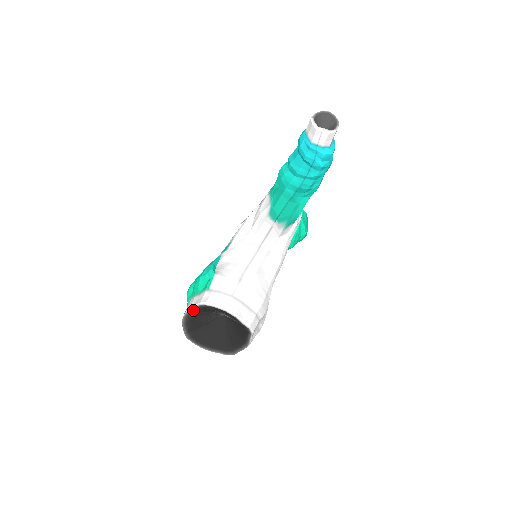
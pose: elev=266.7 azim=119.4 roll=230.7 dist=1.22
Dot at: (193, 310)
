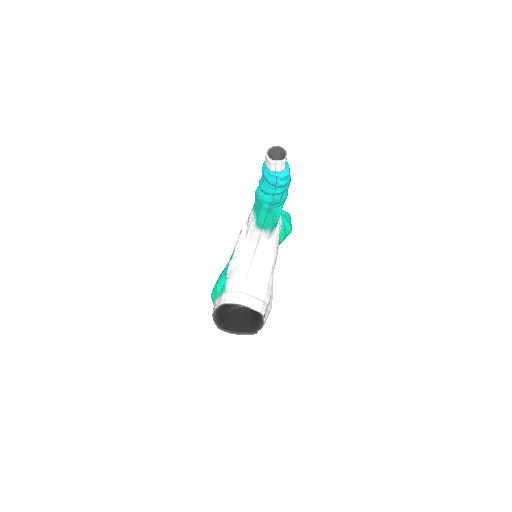
Dot at: (218, 309)
